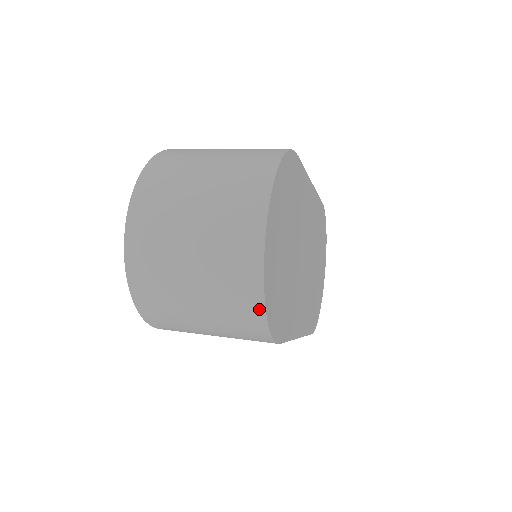
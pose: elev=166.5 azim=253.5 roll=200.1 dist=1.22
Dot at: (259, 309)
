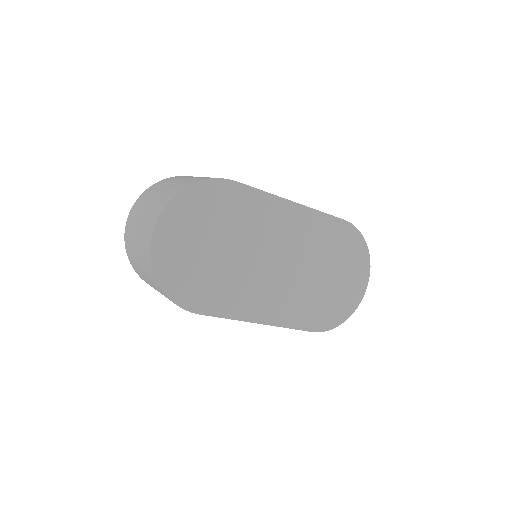
Dot at: (156, 282)
